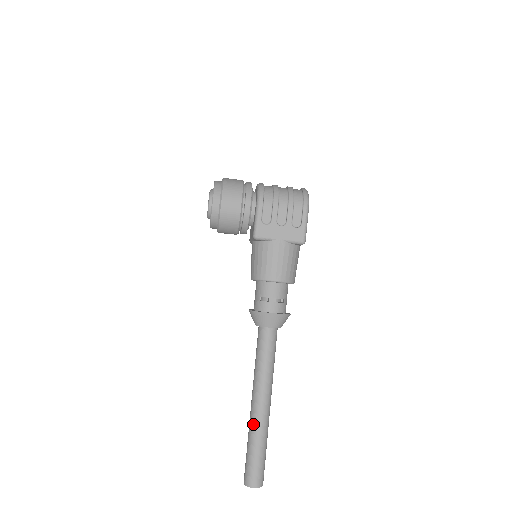
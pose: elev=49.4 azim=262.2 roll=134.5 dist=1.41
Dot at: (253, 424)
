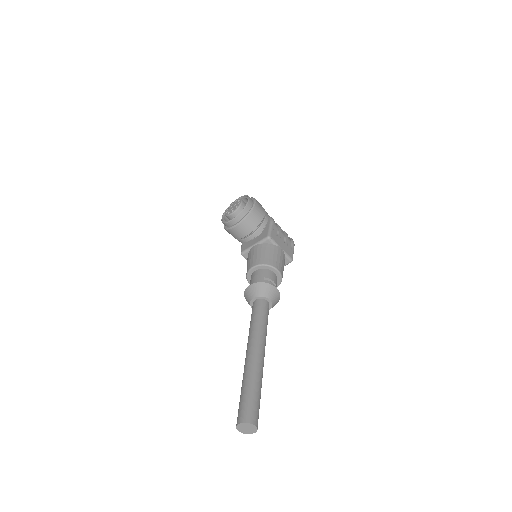
Dot at: (254, 367)
